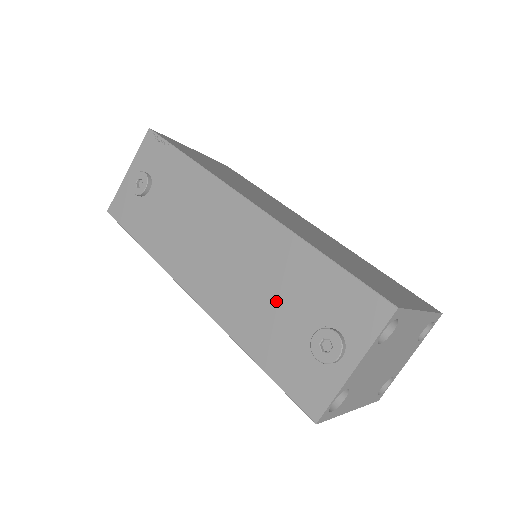
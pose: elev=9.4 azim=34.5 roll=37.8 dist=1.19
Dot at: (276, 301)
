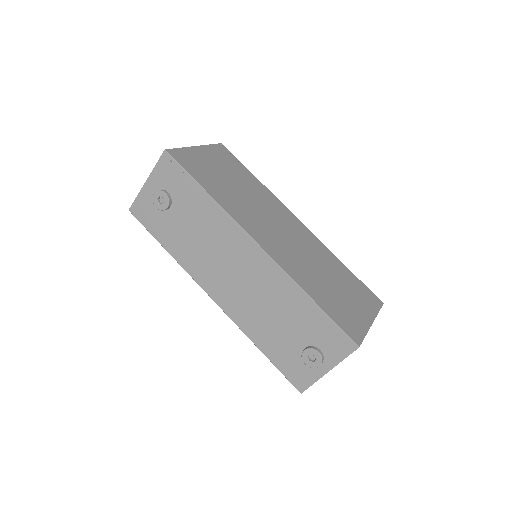
Dot at: (279, 321)
